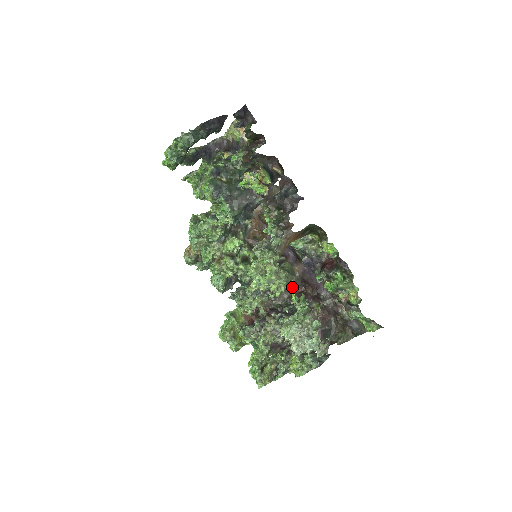
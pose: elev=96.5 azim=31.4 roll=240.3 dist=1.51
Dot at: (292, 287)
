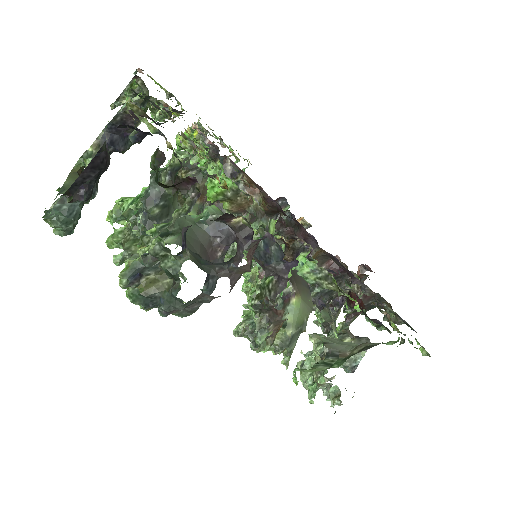
Dot at: (295, 376)
